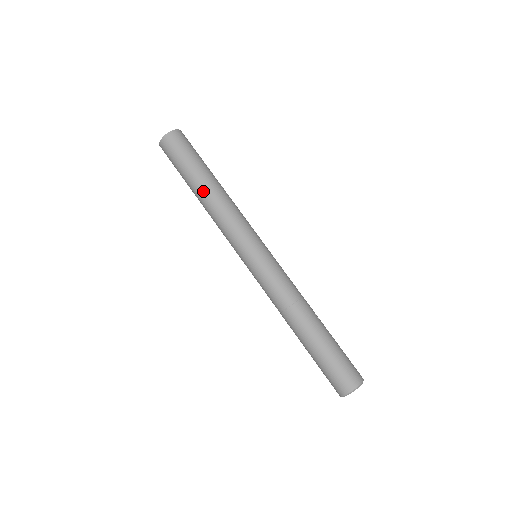
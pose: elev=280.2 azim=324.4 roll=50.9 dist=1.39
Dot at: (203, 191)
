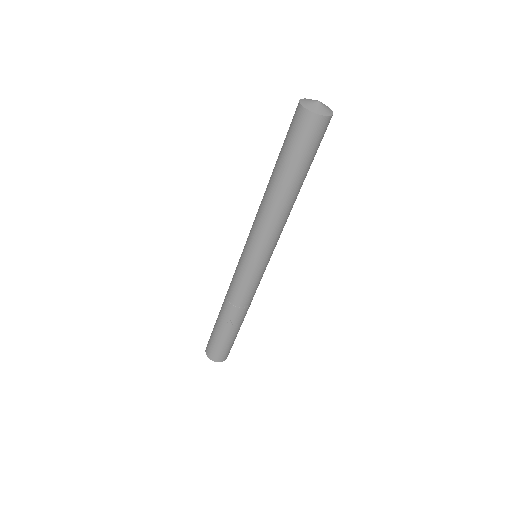
Dot at: (269, 182)
